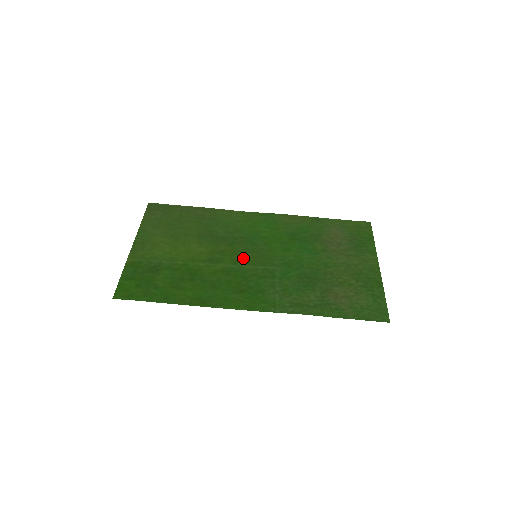
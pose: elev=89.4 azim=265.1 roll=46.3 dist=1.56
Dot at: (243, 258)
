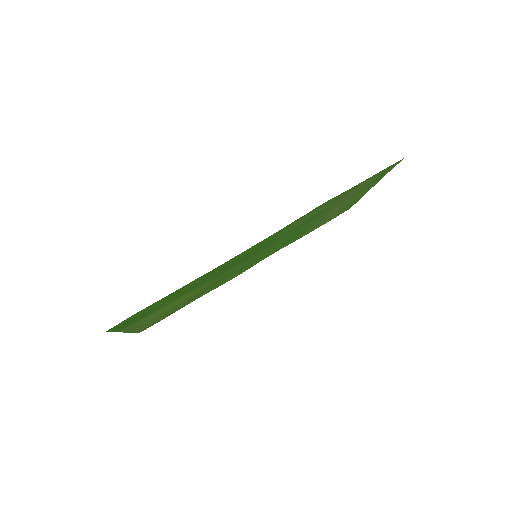
Dot at: (243, 262)
